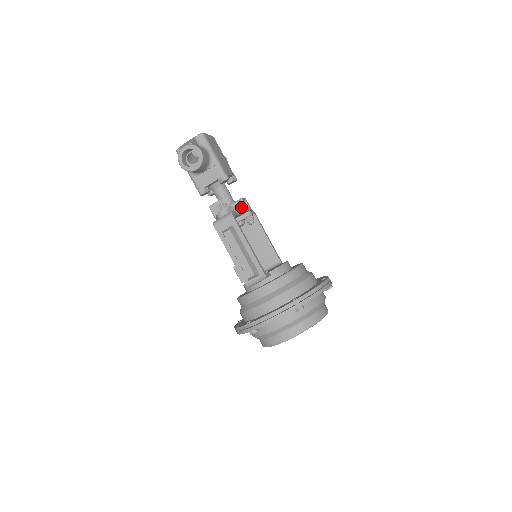
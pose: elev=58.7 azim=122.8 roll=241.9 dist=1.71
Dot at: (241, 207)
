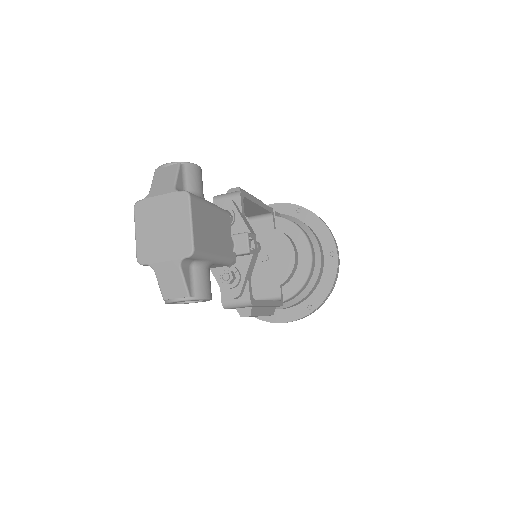
Dot at: (251, 265)
